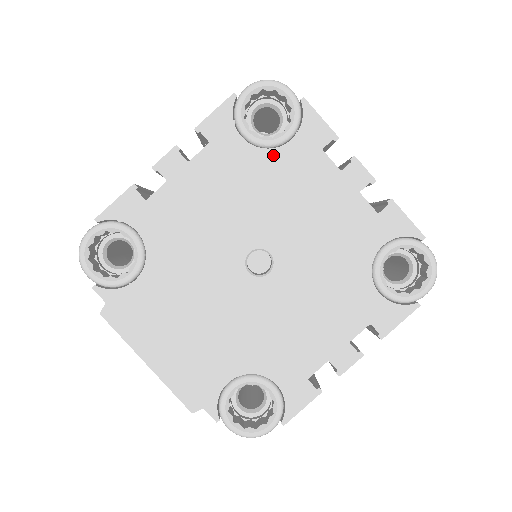
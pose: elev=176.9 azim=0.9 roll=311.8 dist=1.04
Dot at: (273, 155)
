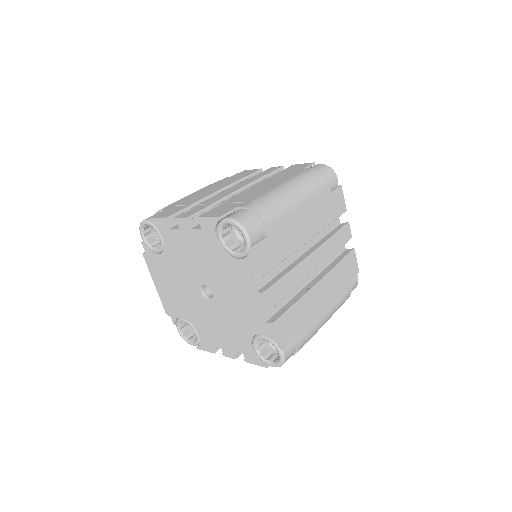
Dot at: (228, 258)
